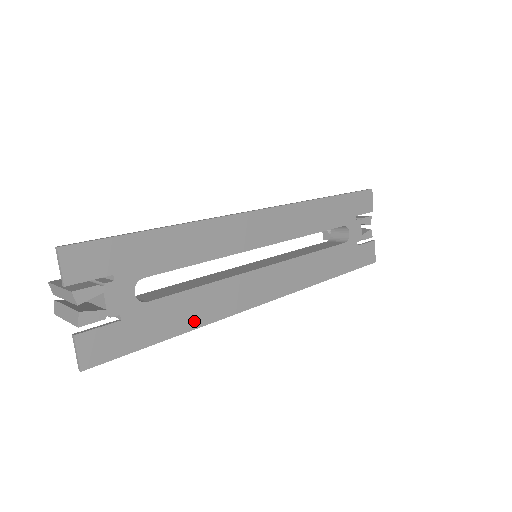
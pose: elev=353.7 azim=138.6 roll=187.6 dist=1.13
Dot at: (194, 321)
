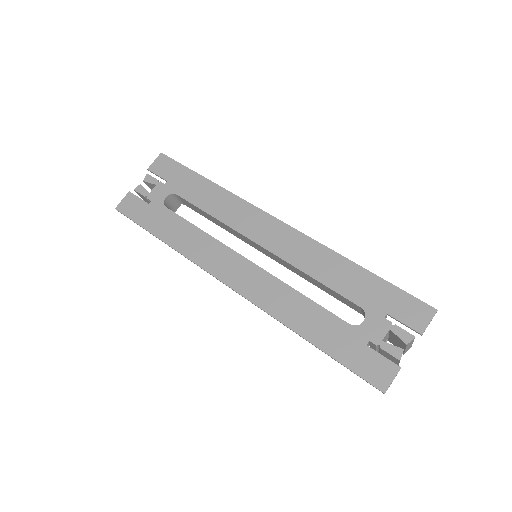
Dot at: (175, 242)
